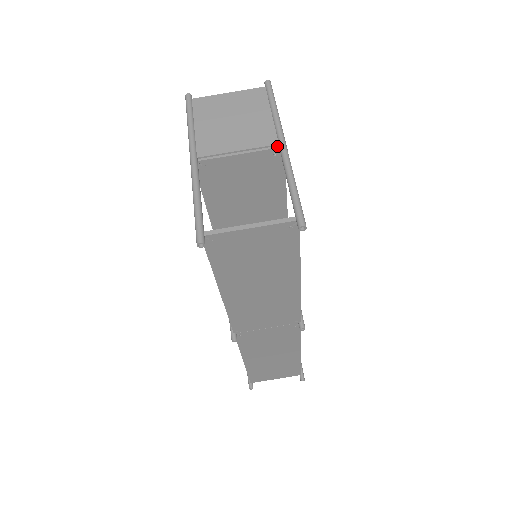
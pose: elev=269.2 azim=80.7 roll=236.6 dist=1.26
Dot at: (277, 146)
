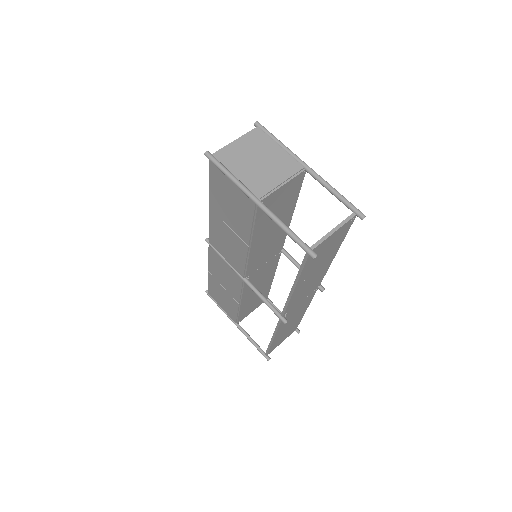
Dot at: (303, 169)
